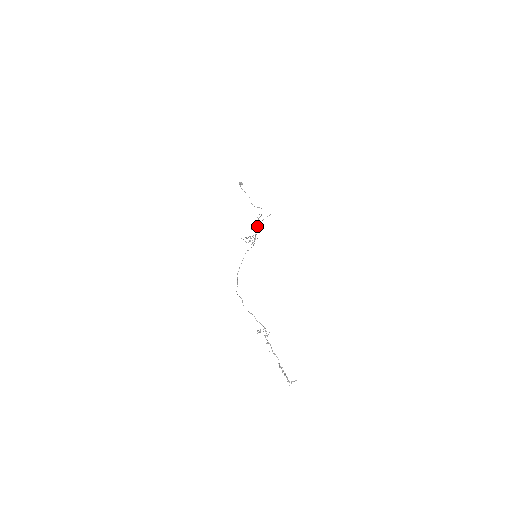
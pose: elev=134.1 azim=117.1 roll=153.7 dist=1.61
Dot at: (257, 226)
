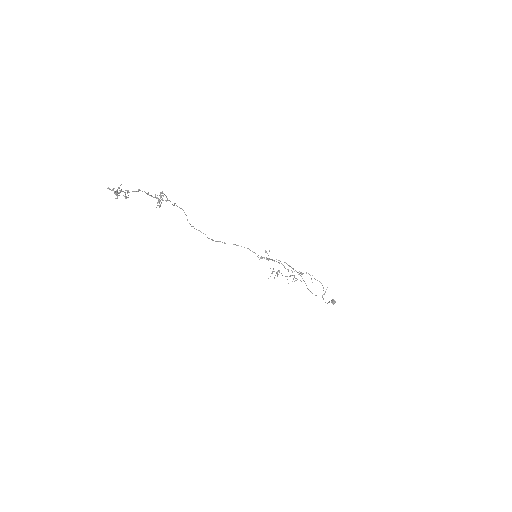
Dot at: (292, 268)
